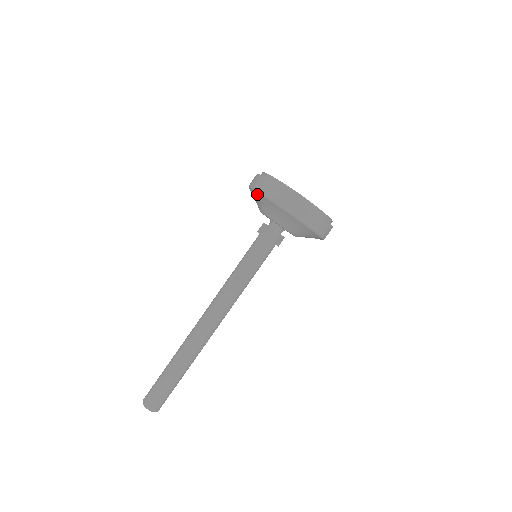
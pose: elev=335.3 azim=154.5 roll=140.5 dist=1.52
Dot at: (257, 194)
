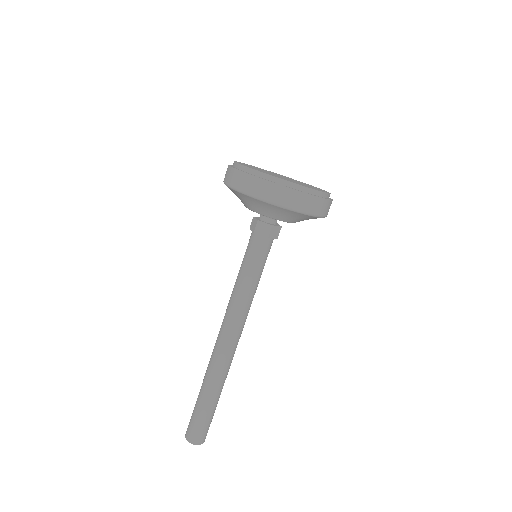
Dot at: (269, 205)
